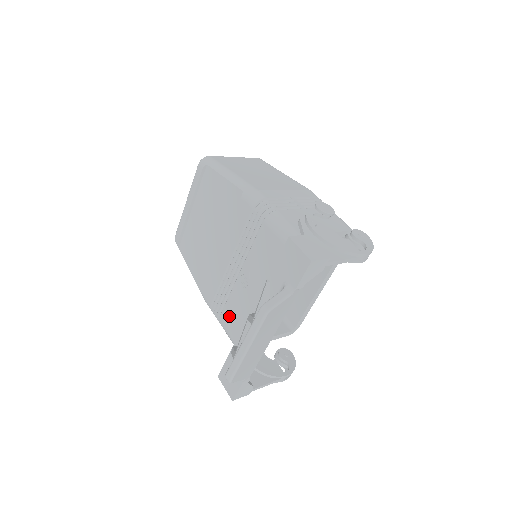
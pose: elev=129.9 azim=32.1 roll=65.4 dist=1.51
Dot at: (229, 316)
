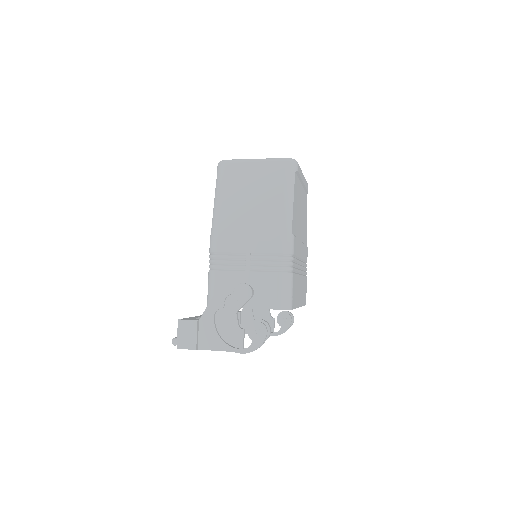
Dot at: occluded
